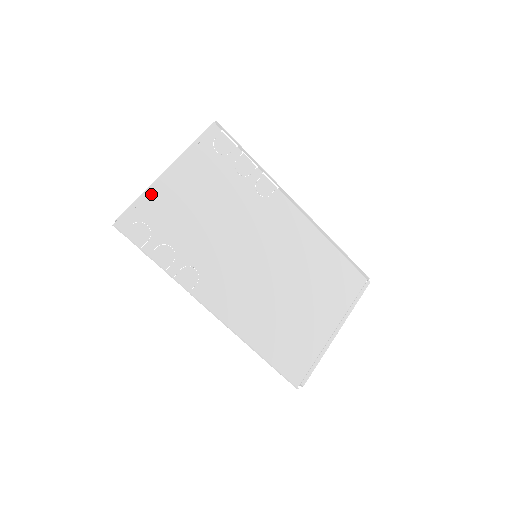
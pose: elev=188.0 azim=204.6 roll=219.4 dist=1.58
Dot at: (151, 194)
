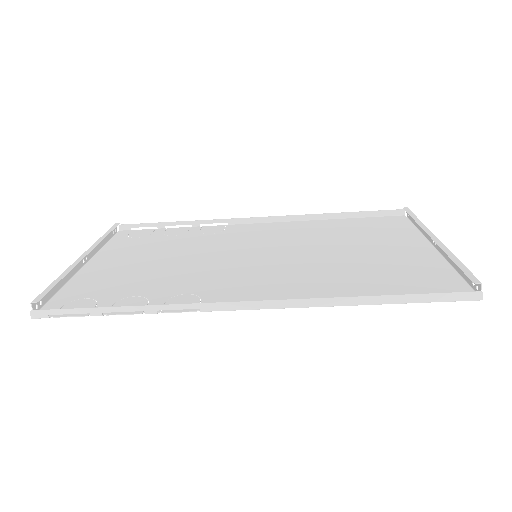
Dot at: (75, 282)
